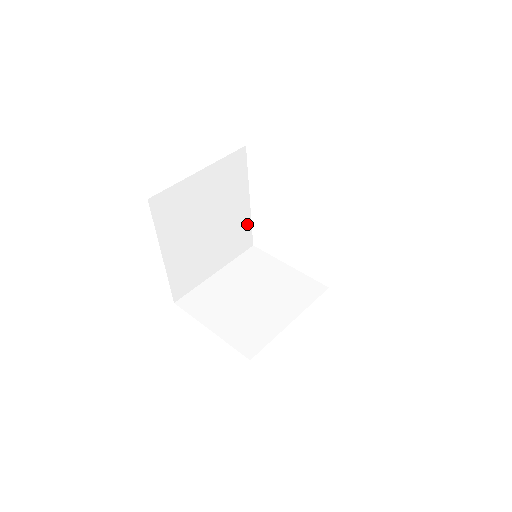
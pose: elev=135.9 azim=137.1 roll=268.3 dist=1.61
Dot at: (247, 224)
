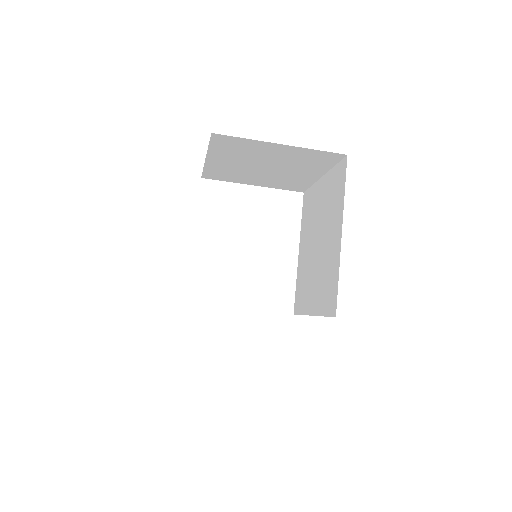
Dot at: occluded
